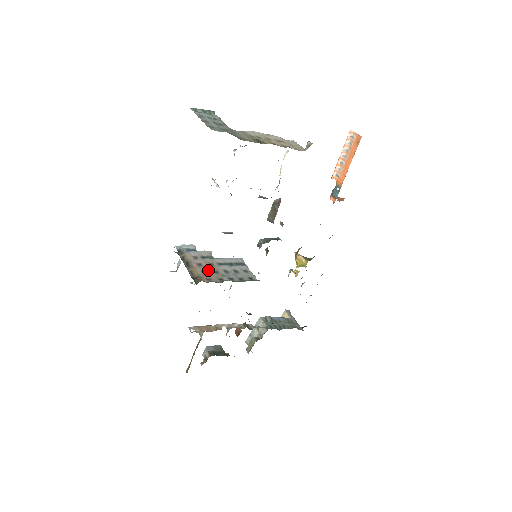
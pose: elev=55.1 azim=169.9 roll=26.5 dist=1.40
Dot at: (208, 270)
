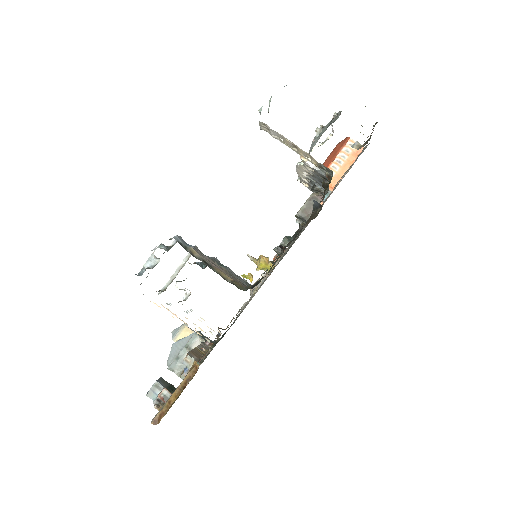
Dot at: (226, 272)
